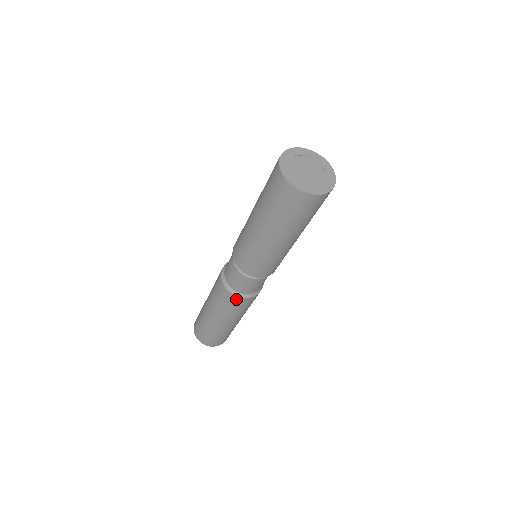
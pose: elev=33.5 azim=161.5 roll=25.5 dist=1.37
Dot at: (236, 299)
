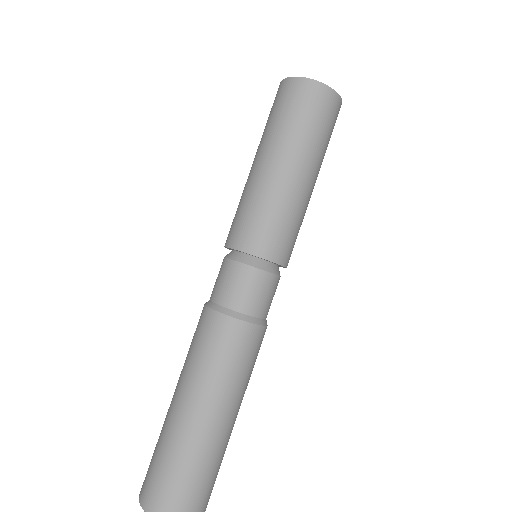
Dot at: (246, 332)
